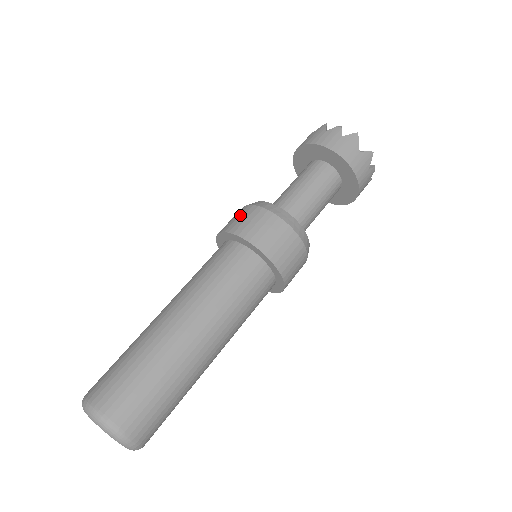
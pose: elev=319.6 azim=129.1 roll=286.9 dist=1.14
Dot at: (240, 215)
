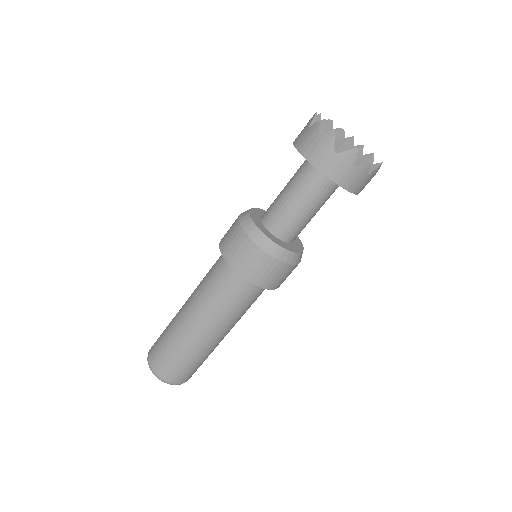
Dot at: (231, 227)
